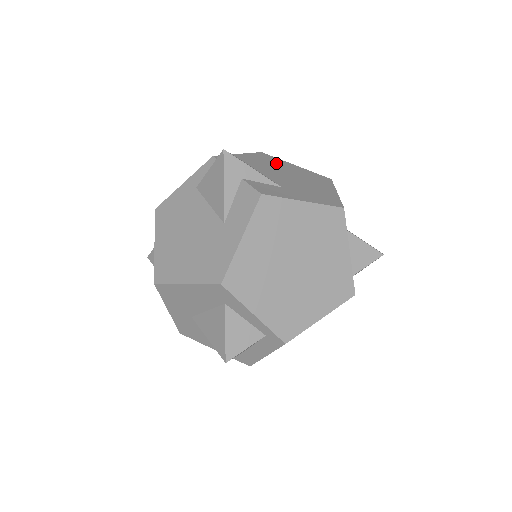
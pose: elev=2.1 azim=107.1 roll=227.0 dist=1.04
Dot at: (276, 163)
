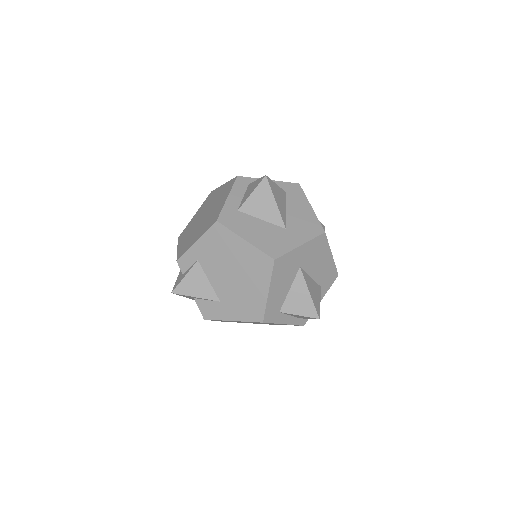
Dot at: (225, 247)
